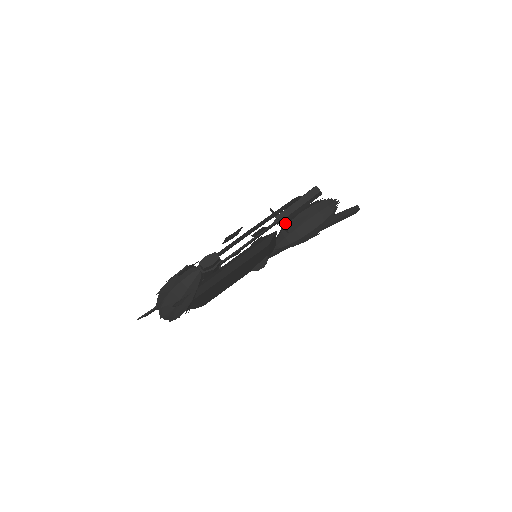
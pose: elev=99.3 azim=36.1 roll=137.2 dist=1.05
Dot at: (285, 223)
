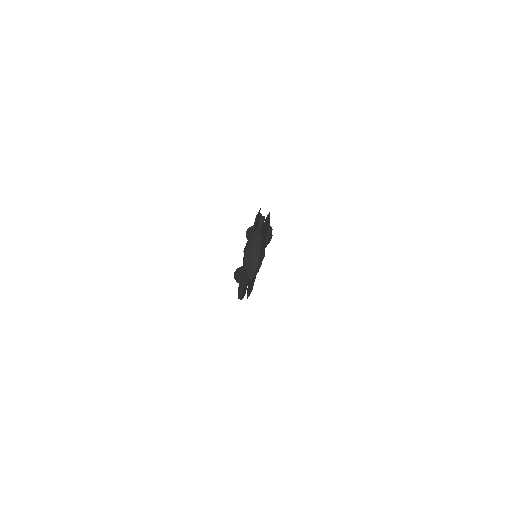
Dot at: occluded
